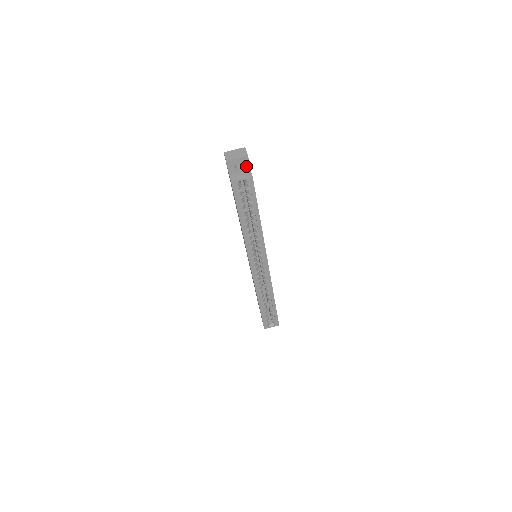
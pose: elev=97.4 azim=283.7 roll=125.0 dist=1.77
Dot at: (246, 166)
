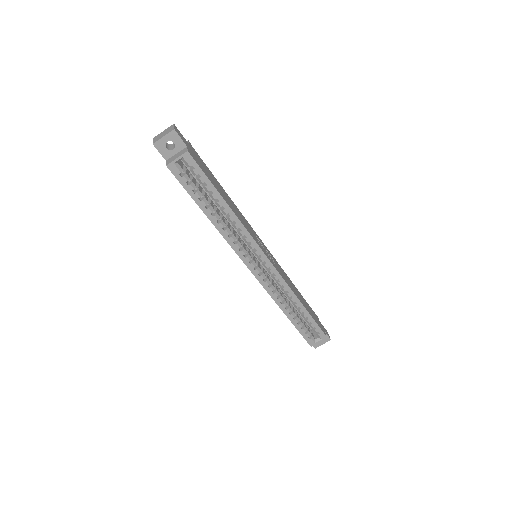
Dot at: (179, 143)
